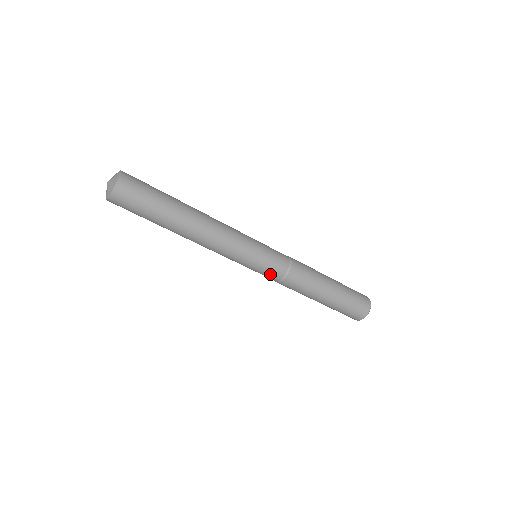
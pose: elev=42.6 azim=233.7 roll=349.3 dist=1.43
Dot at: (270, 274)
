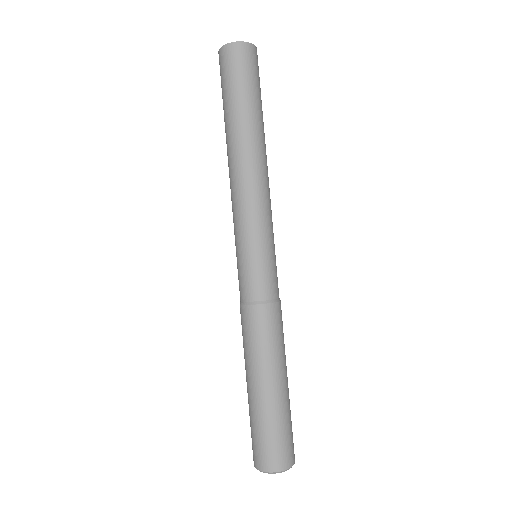
Dot at: (243, 283)
